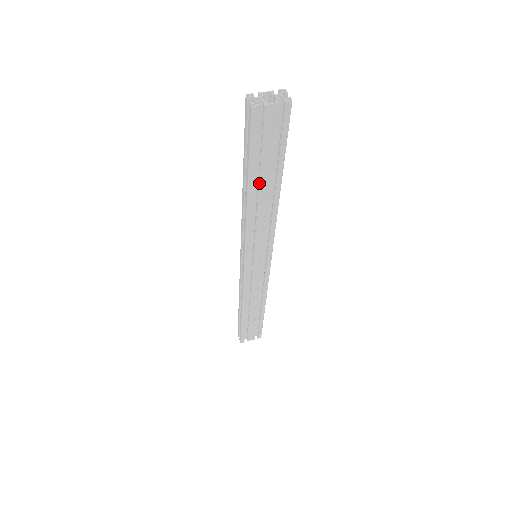
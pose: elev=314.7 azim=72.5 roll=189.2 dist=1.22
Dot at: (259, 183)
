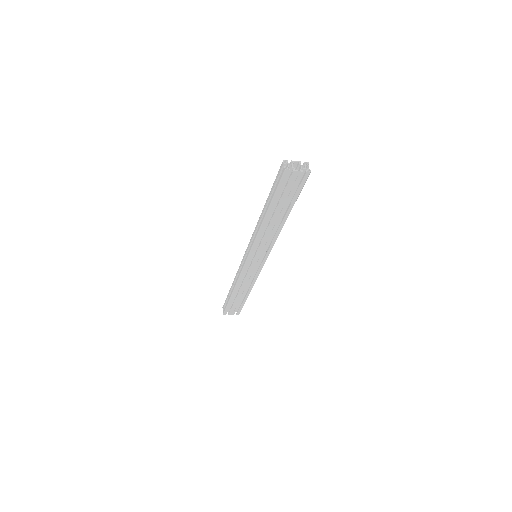
Dot at: (275, 212)
